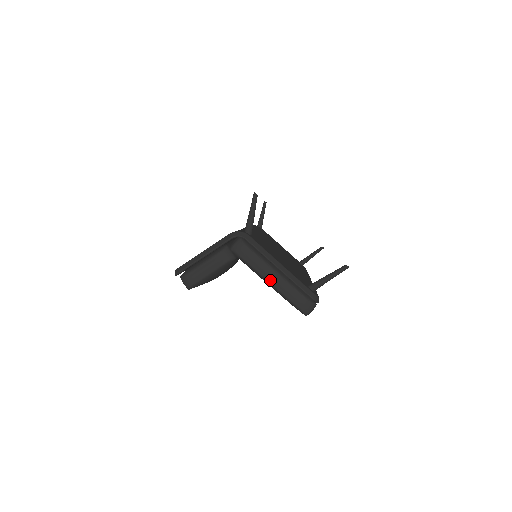
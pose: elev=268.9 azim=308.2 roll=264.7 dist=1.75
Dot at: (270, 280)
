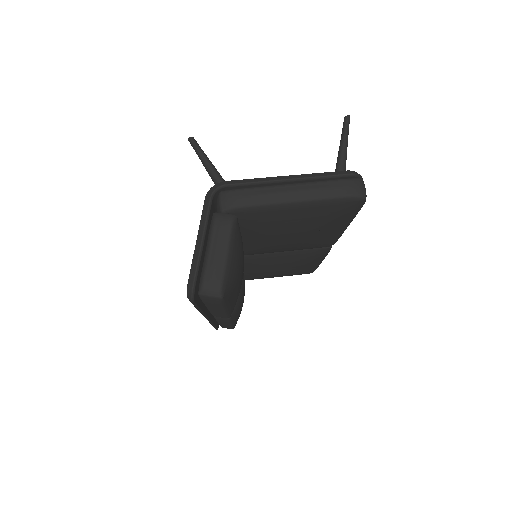
Dot at: (293, 198)
